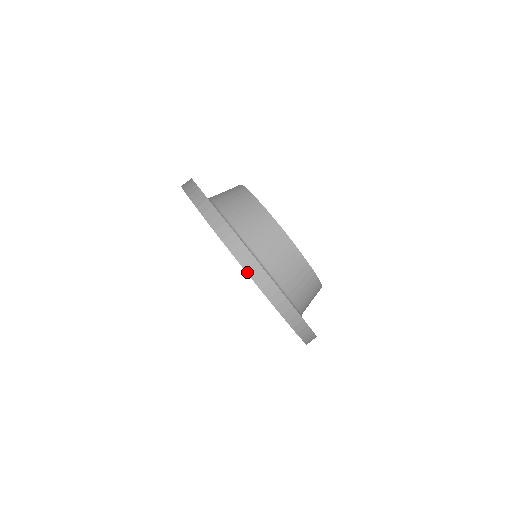
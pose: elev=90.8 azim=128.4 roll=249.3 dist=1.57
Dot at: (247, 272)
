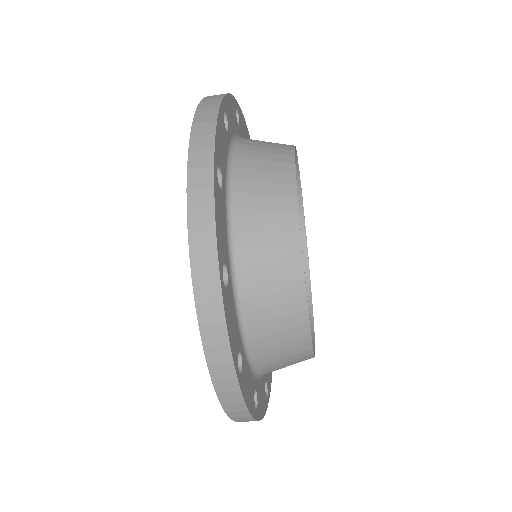
Dot at: (209, 368)
